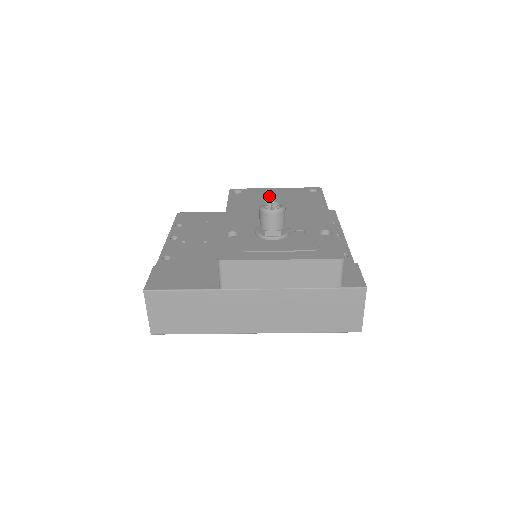
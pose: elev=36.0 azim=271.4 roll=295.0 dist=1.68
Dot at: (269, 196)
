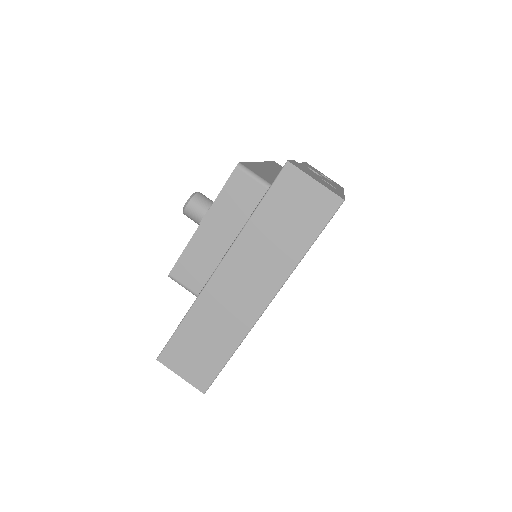
Dot at: occluded
